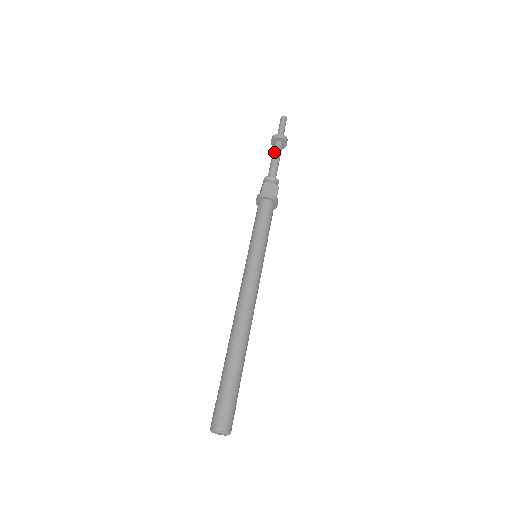
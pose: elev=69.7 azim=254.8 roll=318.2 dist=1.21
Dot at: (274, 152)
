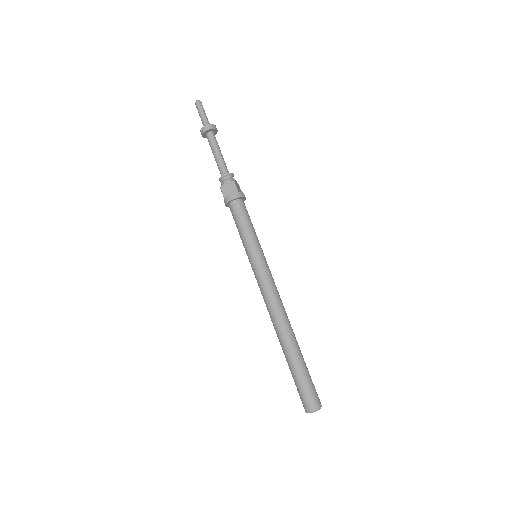
Dot at: (211, 148)
